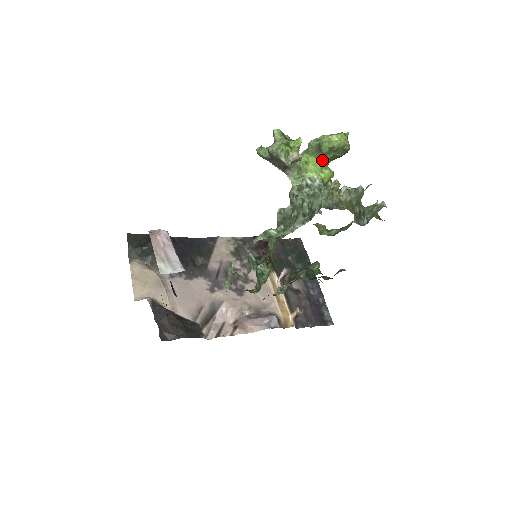
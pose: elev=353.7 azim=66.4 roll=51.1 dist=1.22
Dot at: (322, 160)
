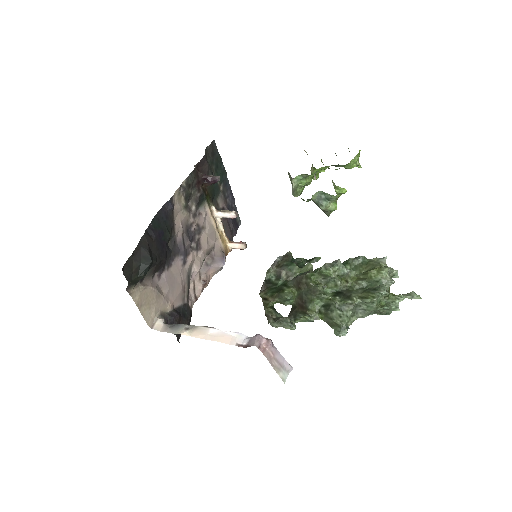
Dot at: (328, 167)
